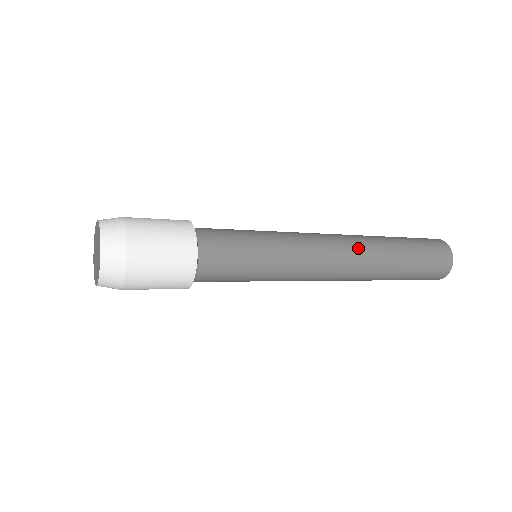
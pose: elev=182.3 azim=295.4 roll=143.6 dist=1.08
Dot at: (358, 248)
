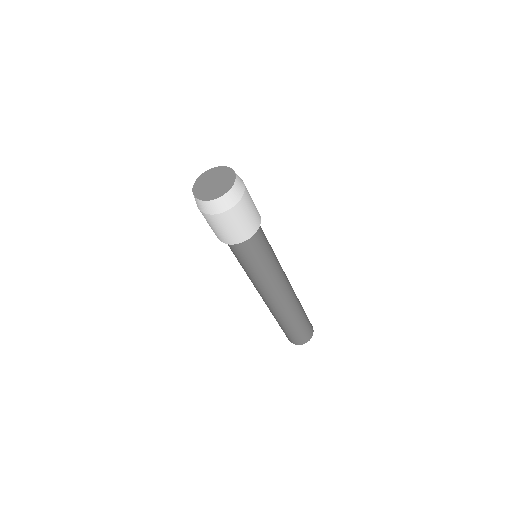
Dot at: (293, 296)
